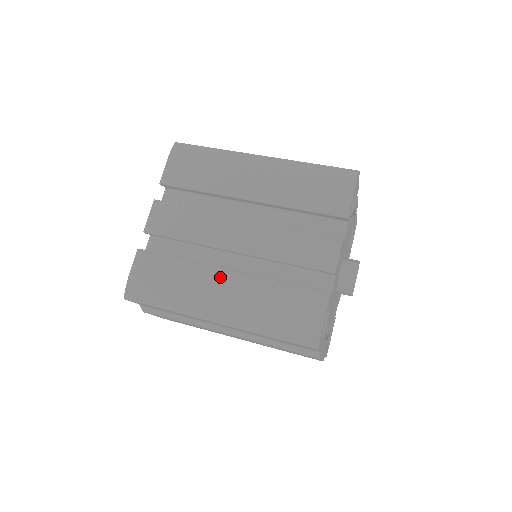
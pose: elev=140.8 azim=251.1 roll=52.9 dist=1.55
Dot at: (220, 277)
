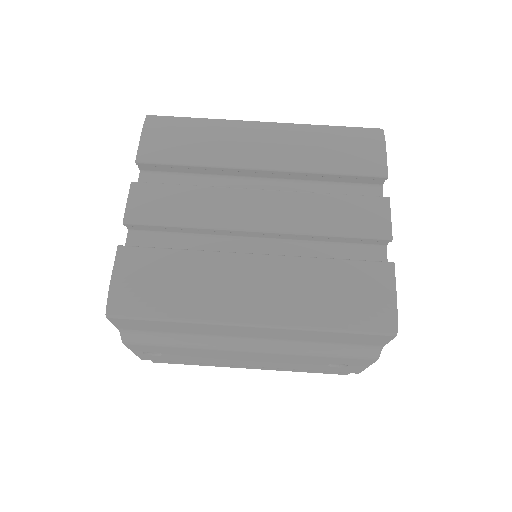
Dot at: (246, 265)
